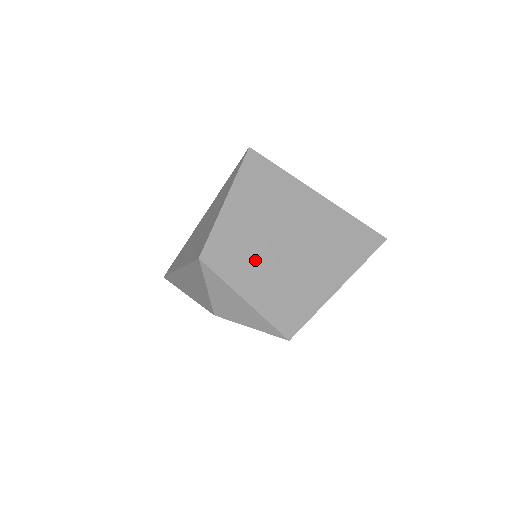
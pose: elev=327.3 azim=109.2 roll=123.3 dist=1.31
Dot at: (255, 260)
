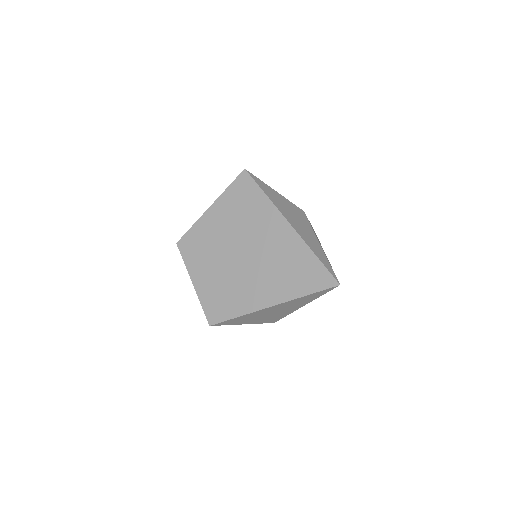
Dot at: (211, 258)
